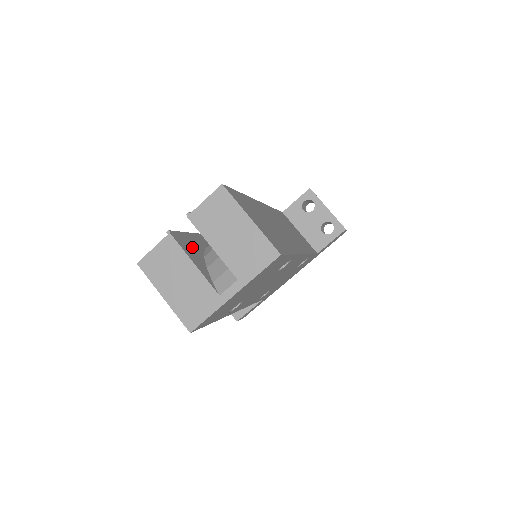
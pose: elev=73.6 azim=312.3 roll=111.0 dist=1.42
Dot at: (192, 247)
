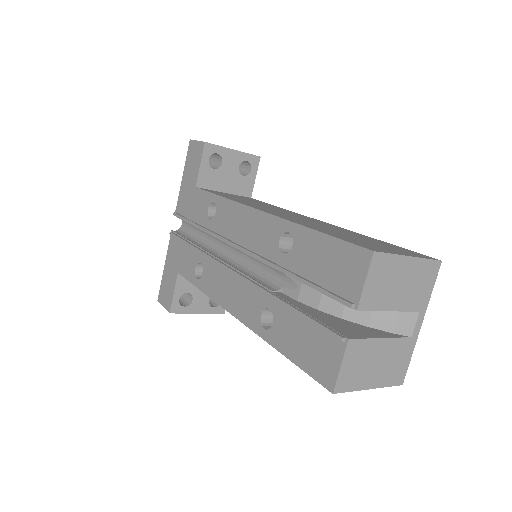
Dot at: (340, 324)
